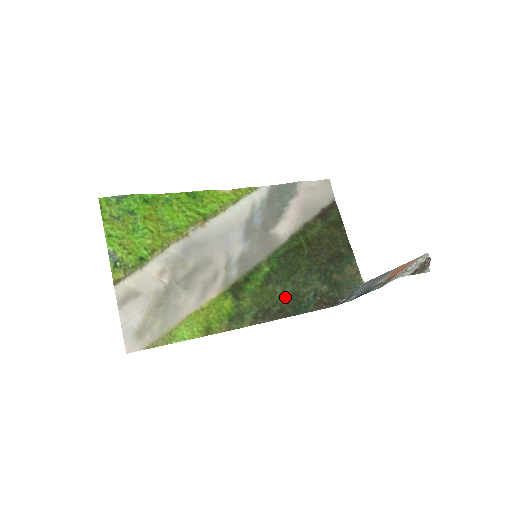
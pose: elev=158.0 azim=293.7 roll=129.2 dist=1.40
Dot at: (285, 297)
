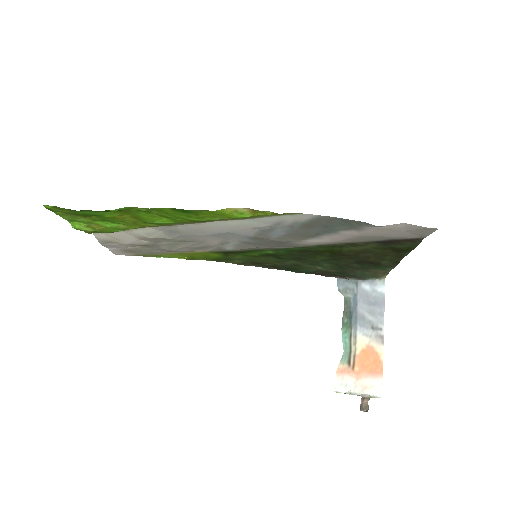
Dot at: (282, 263)
